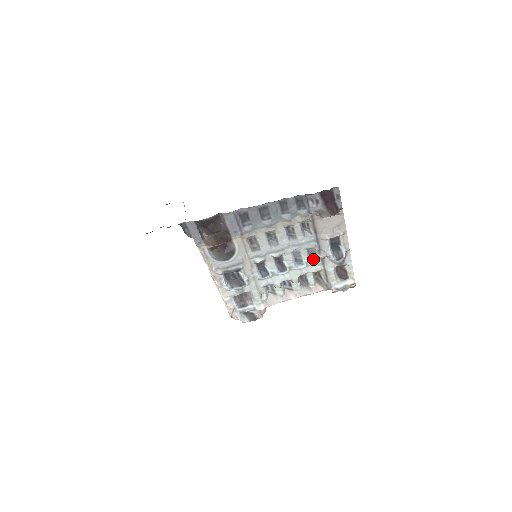
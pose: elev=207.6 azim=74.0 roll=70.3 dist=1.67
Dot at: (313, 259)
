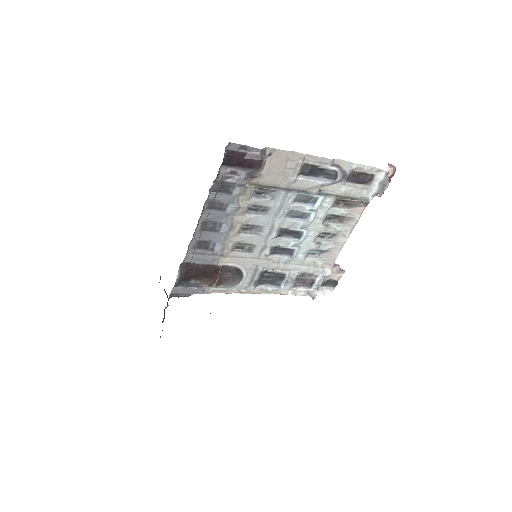
Dot at: (313, 201)
